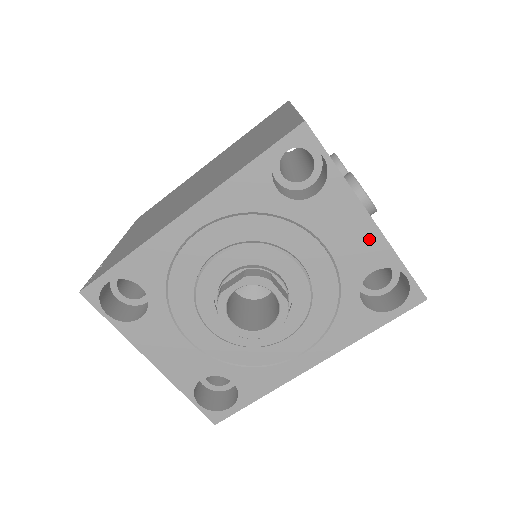
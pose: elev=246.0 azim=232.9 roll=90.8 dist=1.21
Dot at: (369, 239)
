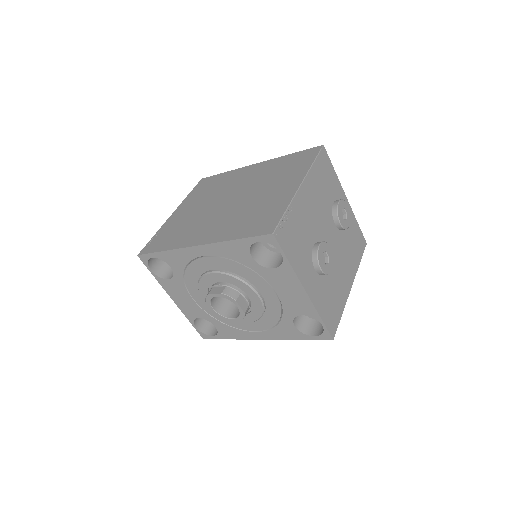
Dot at: (303, 300)
